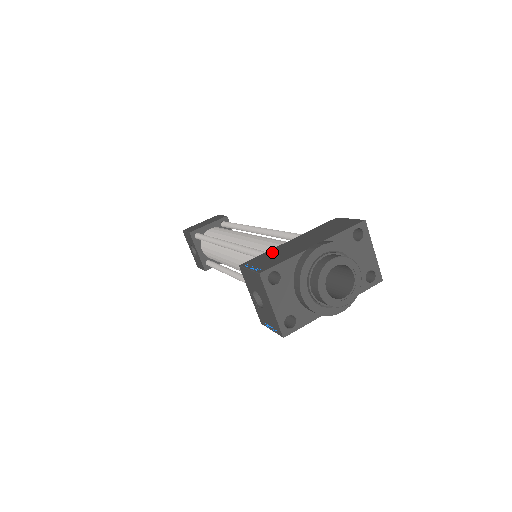
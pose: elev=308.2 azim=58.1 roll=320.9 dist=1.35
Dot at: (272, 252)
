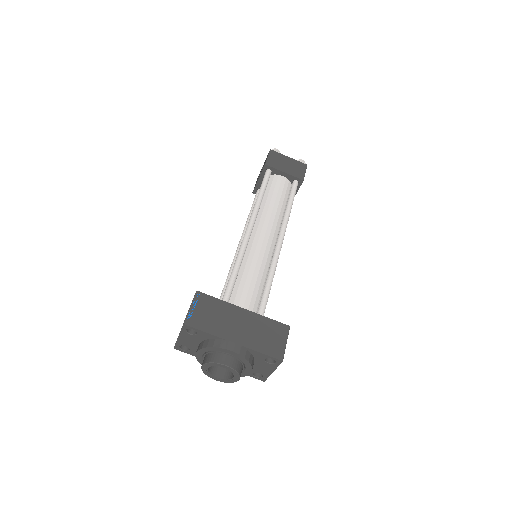
Dot at: (220, 307)
